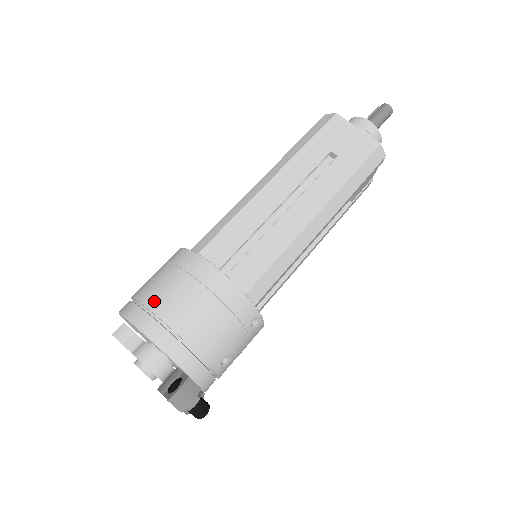
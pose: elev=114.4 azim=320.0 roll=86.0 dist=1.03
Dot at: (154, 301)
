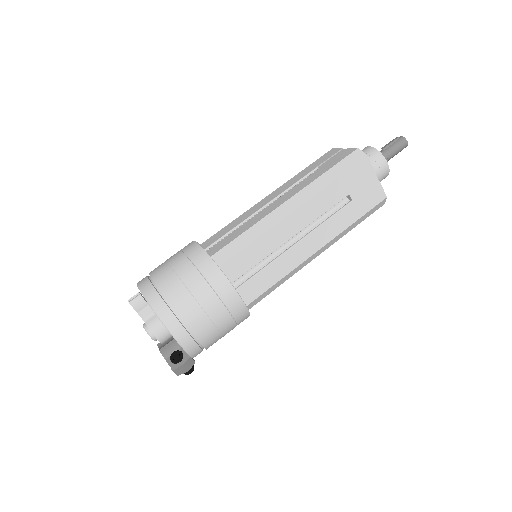
Dot at: (181, 306)
